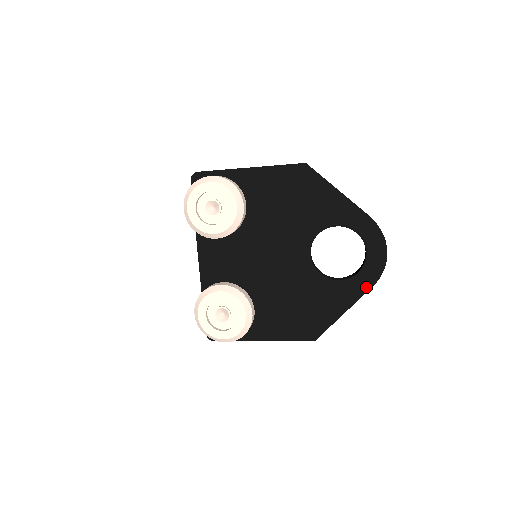
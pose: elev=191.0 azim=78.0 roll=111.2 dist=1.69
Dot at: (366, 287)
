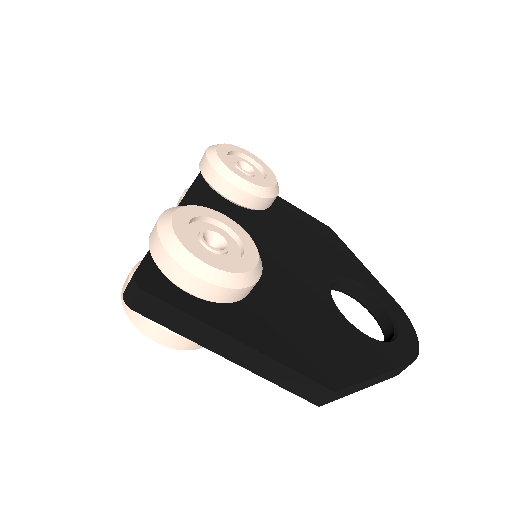
Dot at: (402, 360)
